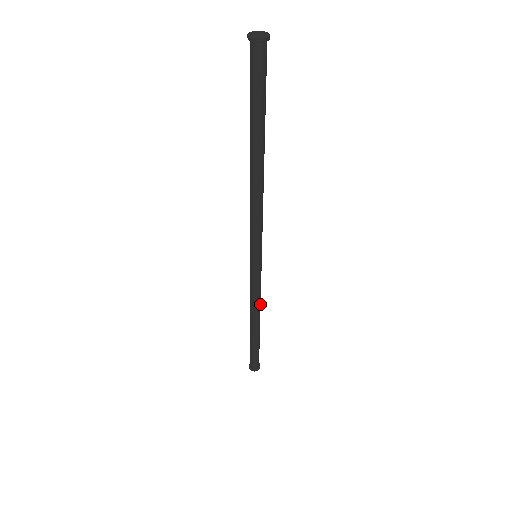
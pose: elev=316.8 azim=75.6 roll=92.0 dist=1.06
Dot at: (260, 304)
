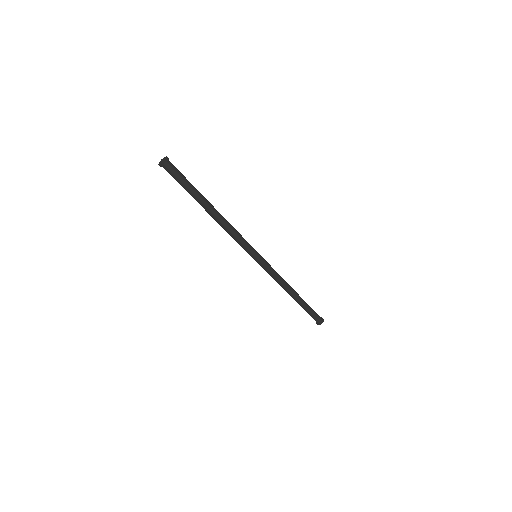
Dot at: (284, 281)
